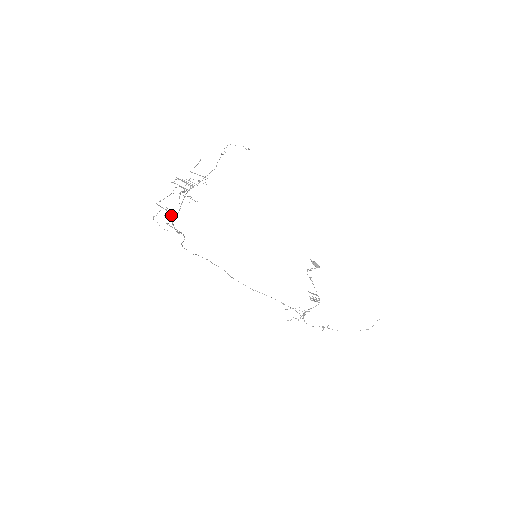
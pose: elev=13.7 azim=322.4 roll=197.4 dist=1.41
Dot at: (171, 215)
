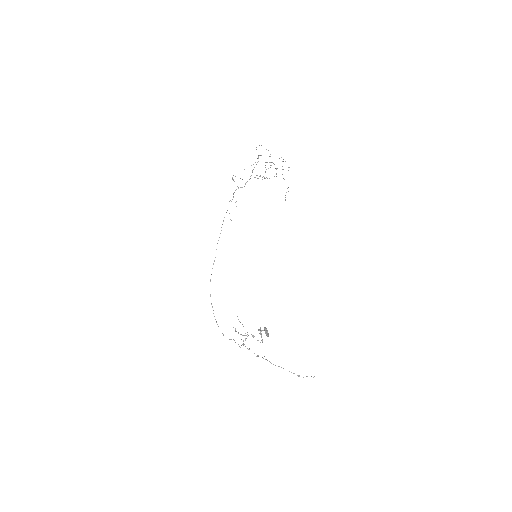
Dot at: occluded
